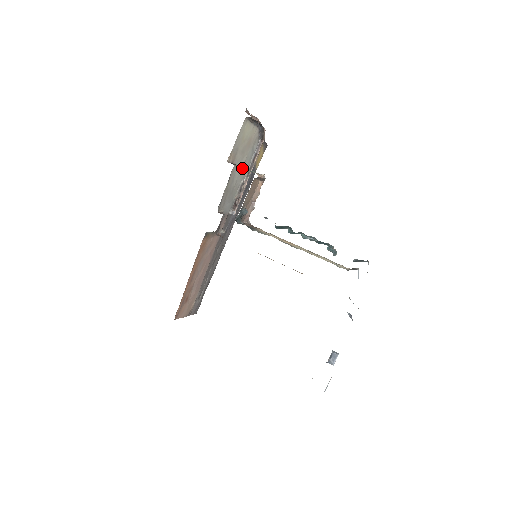
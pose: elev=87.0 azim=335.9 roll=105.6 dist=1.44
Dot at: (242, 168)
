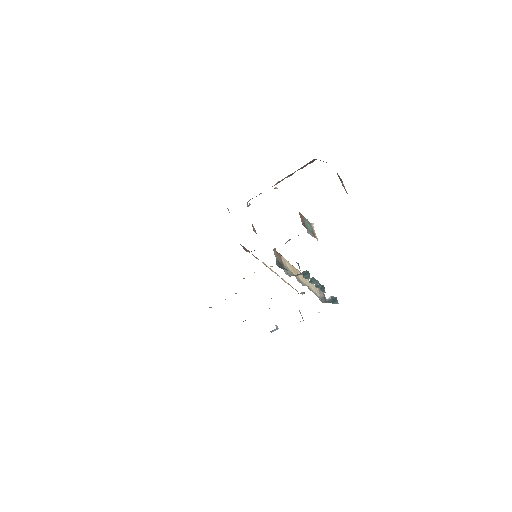
Dot at: (309, 230)
